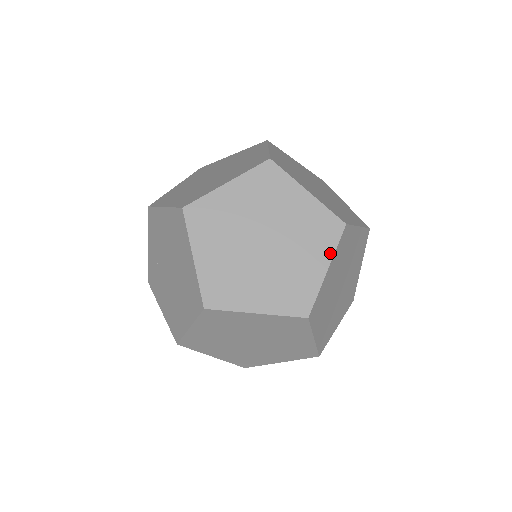
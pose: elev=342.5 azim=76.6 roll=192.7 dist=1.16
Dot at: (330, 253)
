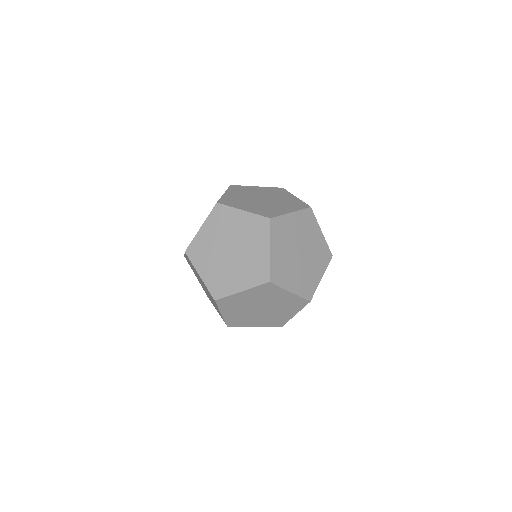
Dot at: (250, 286)
